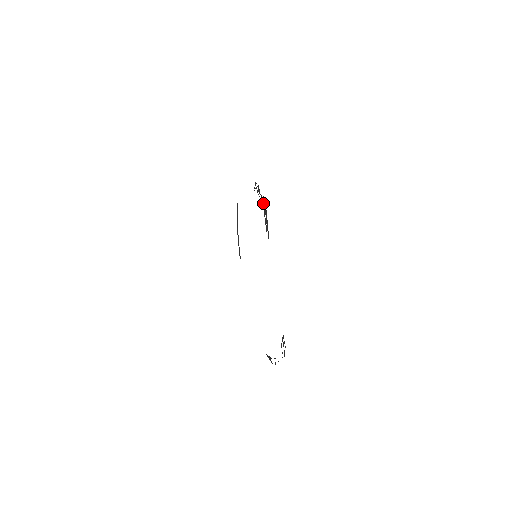
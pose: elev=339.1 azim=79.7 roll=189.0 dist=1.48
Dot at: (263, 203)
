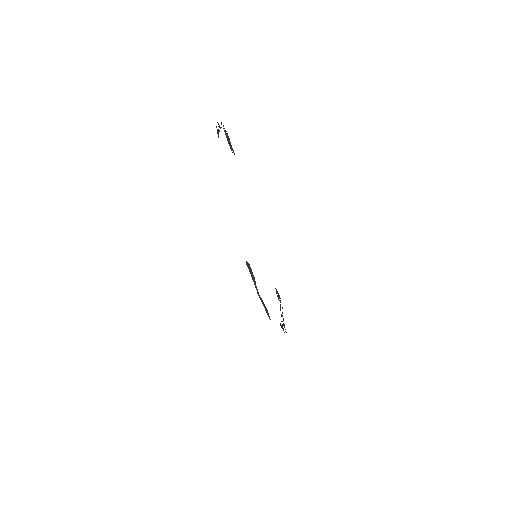
Dot at: occluded
